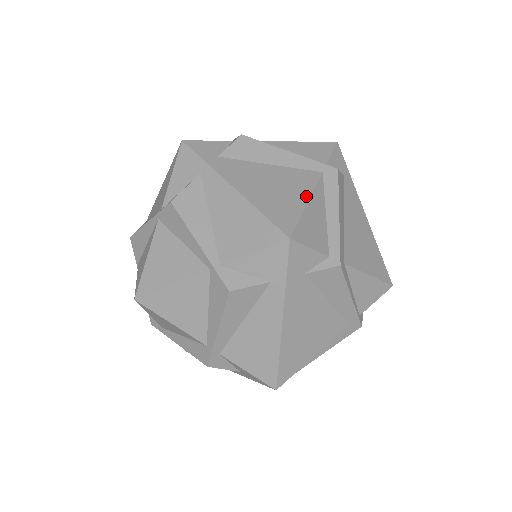
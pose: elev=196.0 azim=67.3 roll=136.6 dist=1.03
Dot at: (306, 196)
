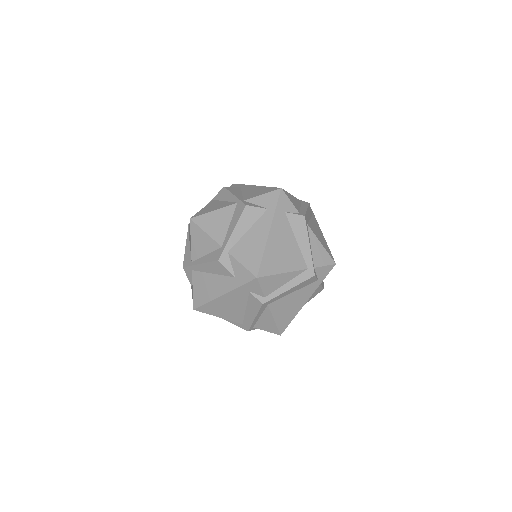
Dot at: occluded
